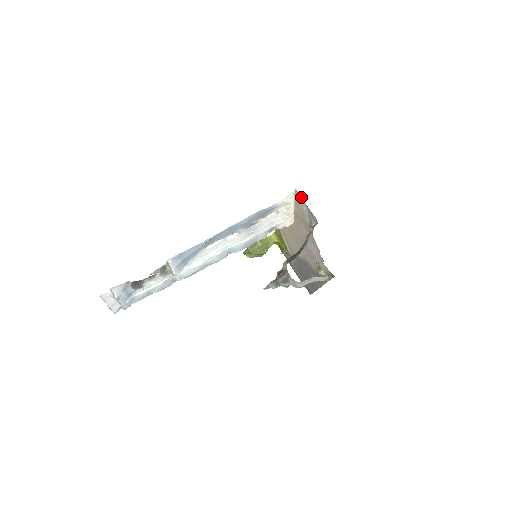
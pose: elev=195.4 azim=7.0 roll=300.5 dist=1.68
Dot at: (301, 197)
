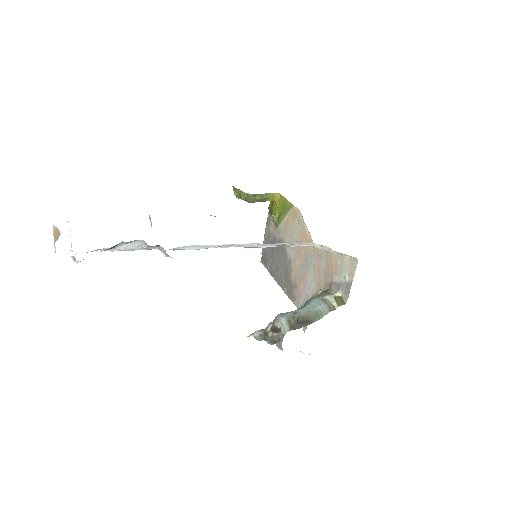
Dot at: occluded
